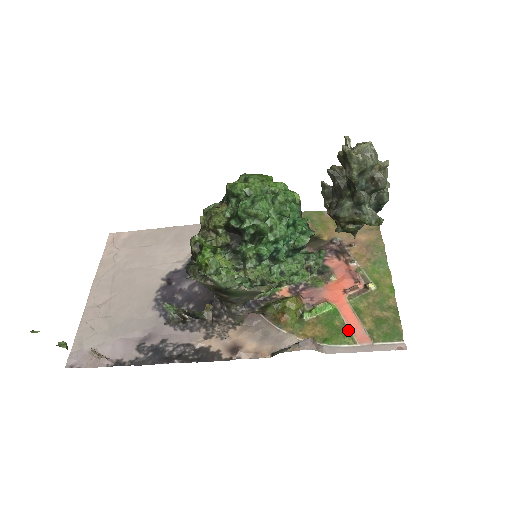
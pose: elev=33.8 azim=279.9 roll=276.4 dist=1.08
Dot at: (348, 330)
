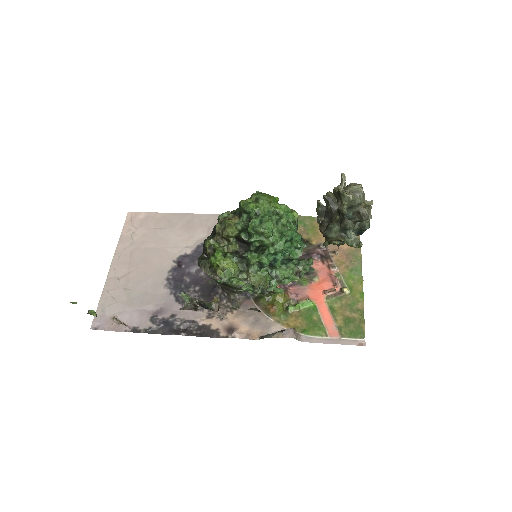
Dot at: (323, 325)
